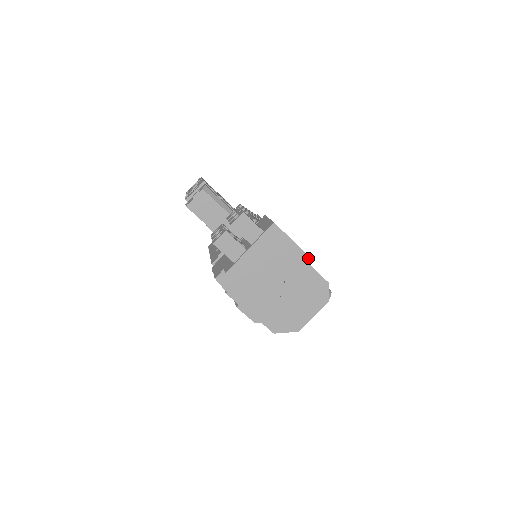
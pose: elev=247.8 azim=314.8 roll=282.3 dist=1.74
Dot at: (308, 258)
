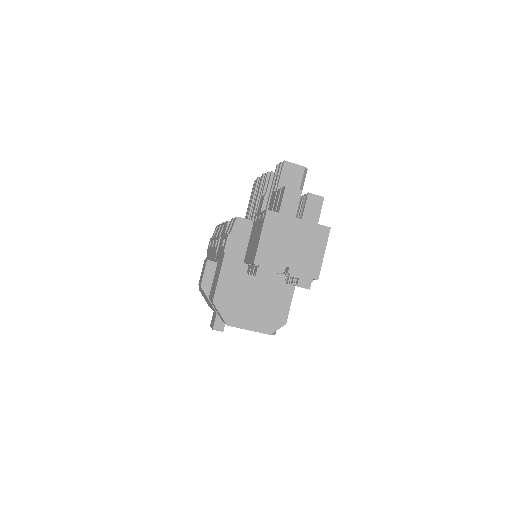
Dot at: (317, 276)
